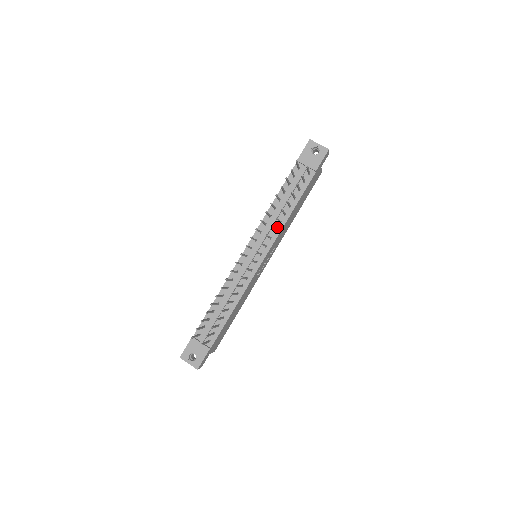
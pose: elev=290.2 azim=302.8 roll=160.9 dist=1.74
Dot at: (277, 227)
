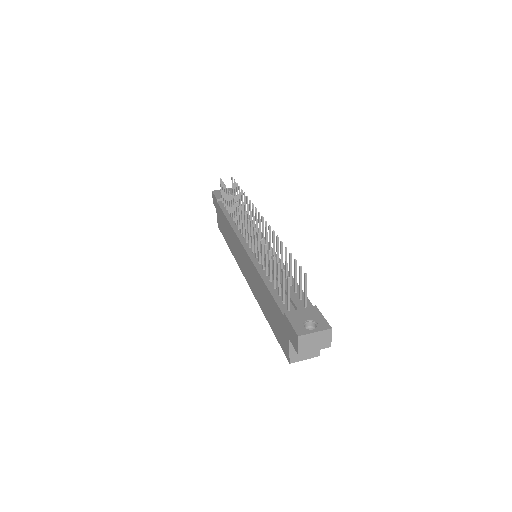
Dot at: occluded
